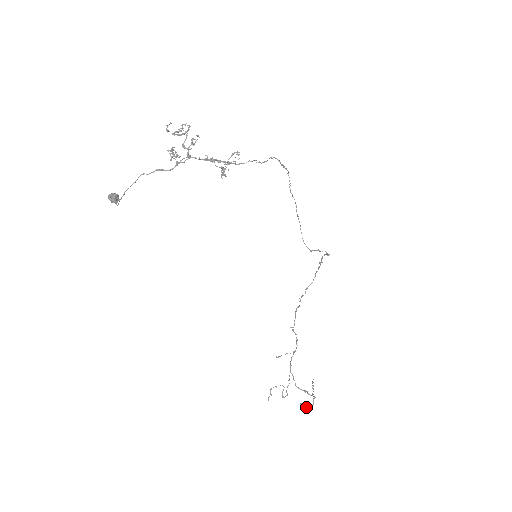
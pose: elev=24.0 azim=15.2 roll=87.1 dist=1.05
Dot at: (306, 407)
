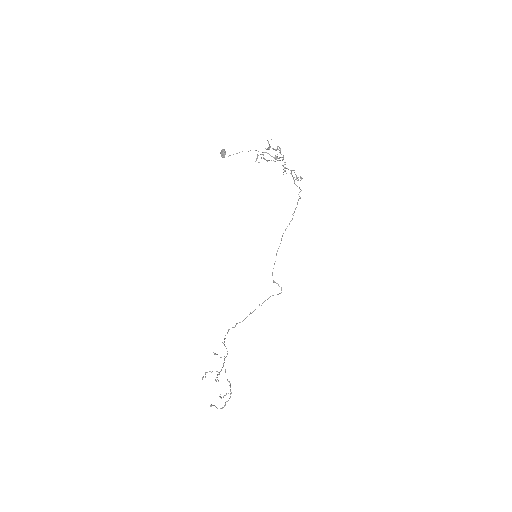
Dot at: occluded
